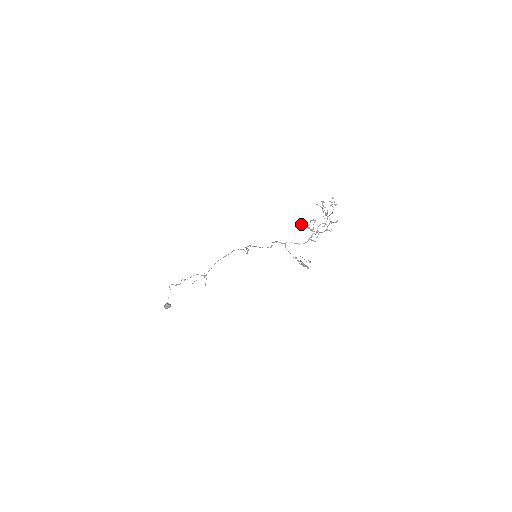
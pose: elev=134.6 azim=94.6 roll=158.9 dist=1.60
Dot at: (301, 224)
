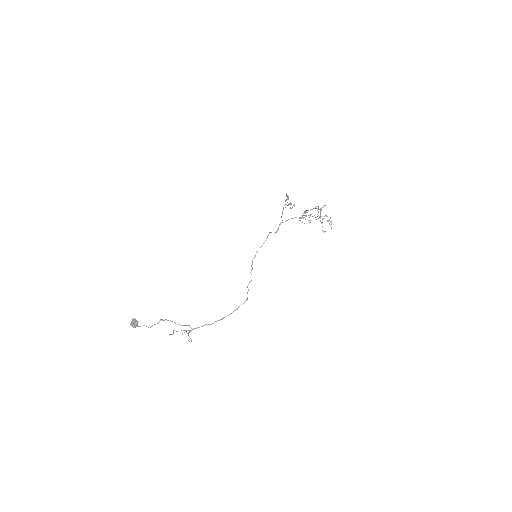
Dot at: (300, 218)
